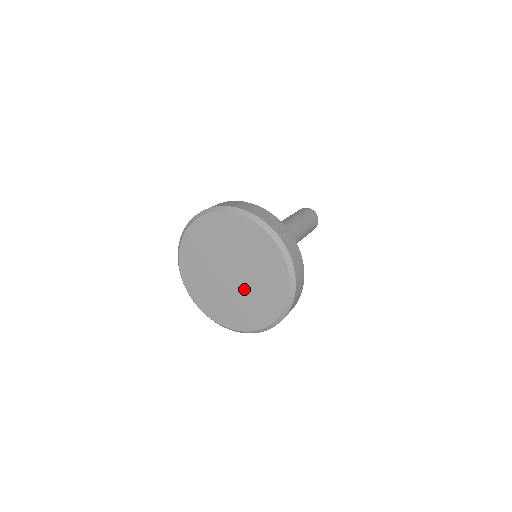
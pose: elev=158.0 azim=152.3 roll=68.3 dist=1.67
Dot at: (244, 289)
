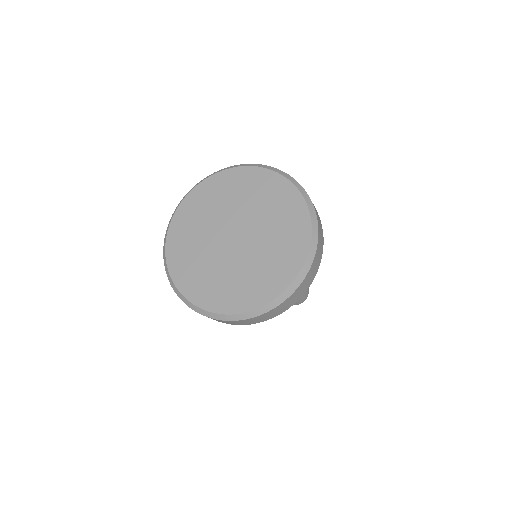
Dot at: (254, 247)
